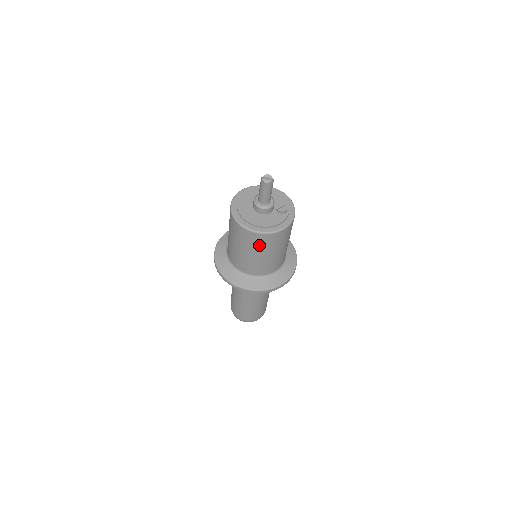
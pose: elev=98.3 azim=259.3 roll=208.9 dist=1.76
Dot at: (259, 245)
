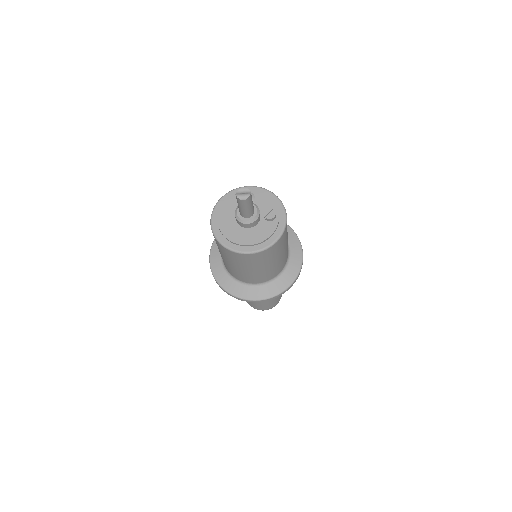
Dot at: (255, 262)
